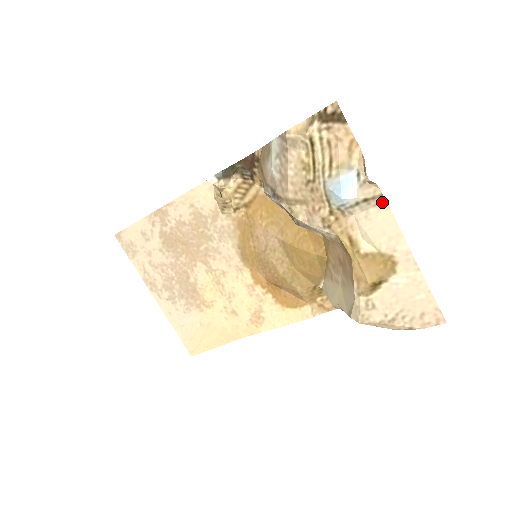
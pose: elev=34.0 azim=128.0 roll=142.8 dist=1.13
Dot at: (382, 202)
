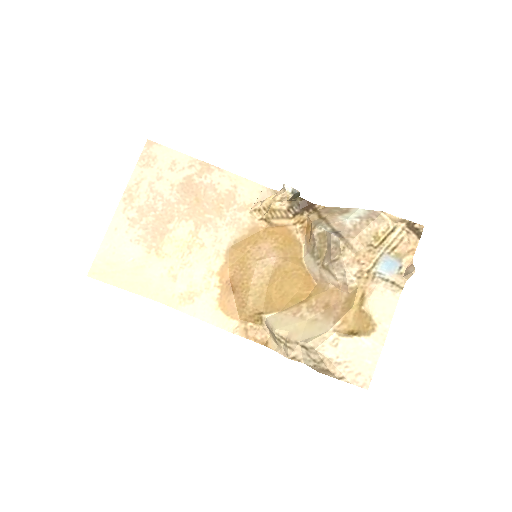
Dot at: (398, 292)
